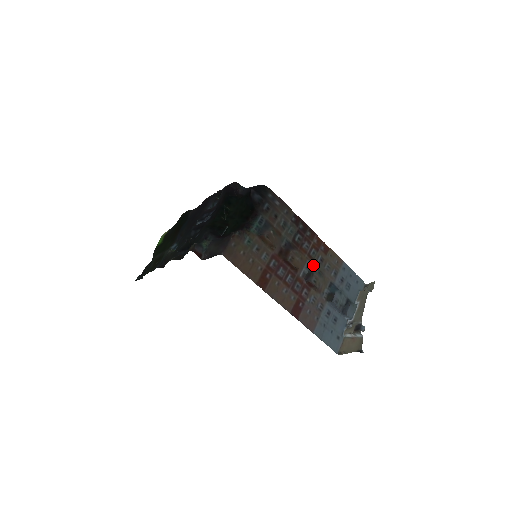
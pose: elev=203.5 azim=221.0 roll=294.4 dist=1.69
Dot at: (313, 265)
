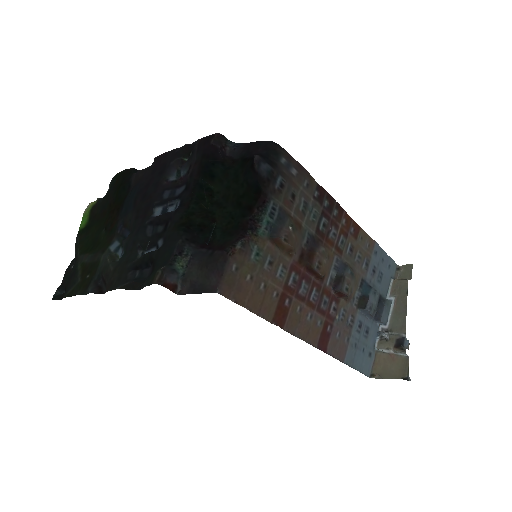
Dot at: (342, 261)
